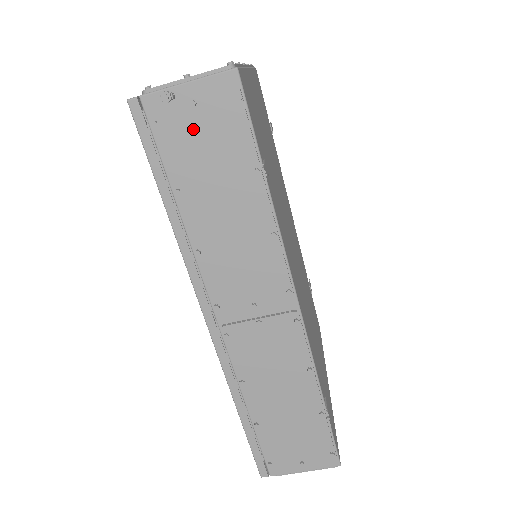
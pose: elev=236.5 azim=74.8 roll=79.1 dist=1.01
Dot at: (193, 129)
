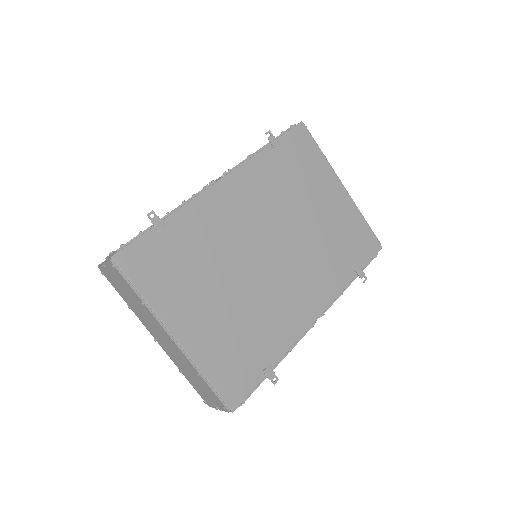
Dot at: occluded
